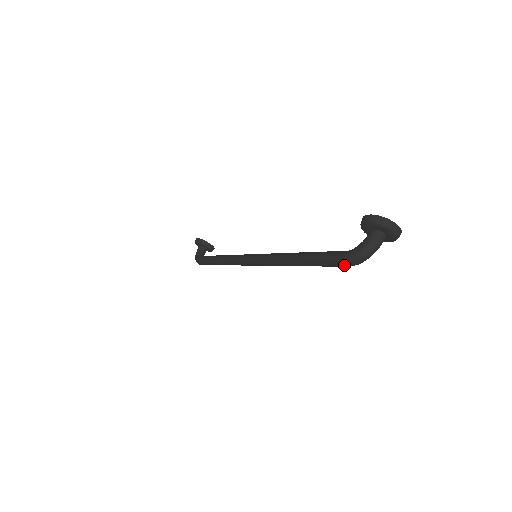
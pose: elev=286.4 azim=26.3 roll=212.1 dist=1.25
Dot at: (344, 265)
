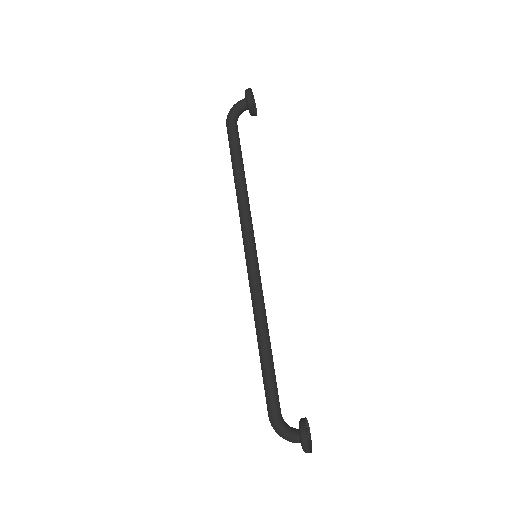
Dot at: (268, 415)
